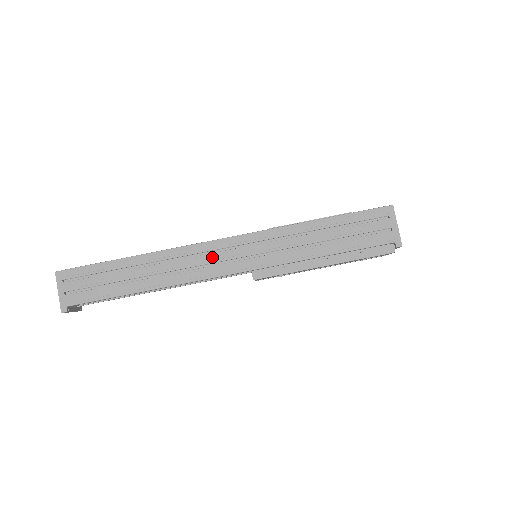
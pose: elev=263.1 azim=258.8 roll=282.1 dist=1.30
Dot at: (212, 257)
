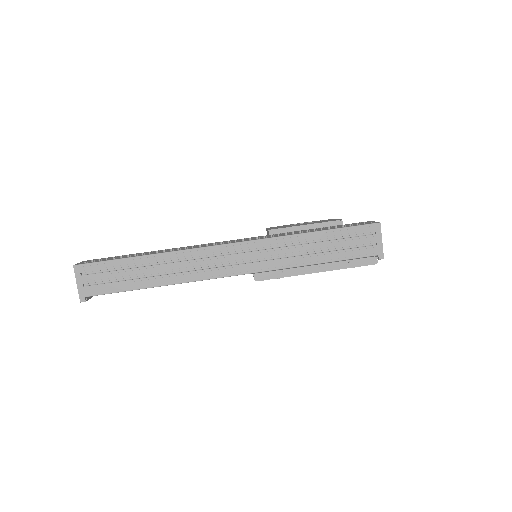
Dot at: (219, 260)
